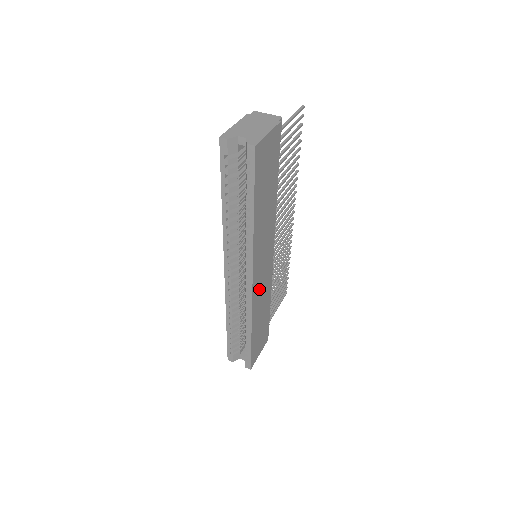
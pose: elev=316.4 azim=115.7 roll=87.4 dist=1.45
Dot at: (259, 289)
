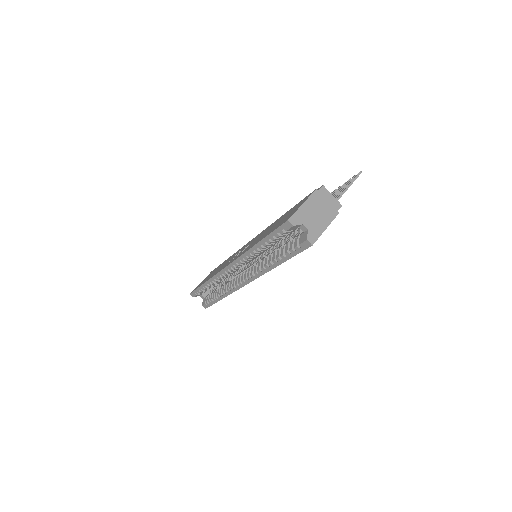
Dot at: occluded
